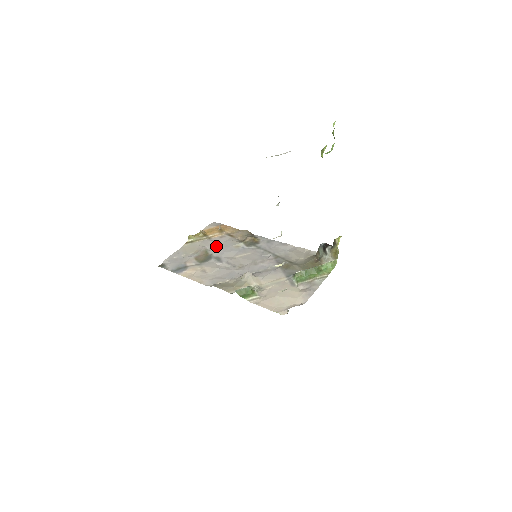
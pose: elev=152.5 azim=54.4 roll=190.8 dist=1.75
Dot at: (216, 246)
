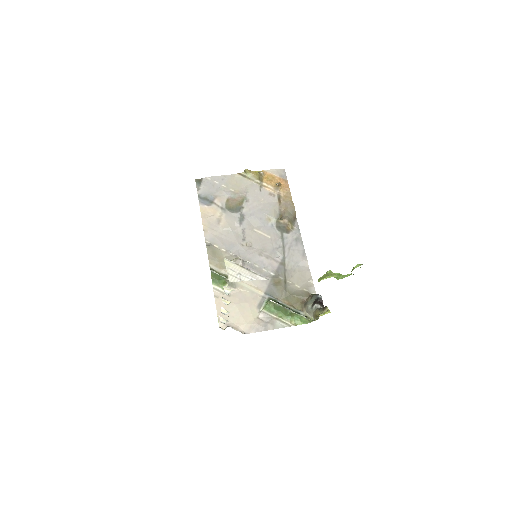
Dot at: (255, 201)
